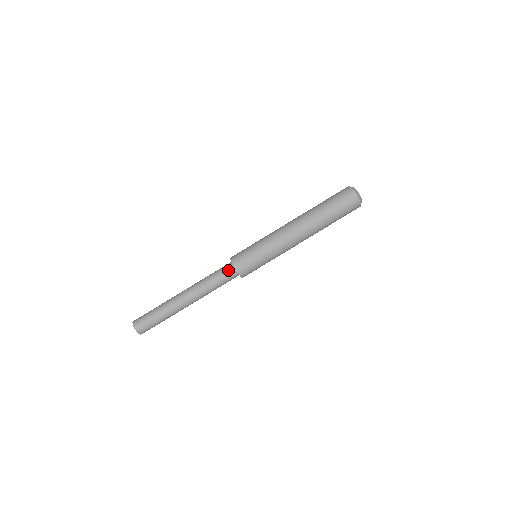
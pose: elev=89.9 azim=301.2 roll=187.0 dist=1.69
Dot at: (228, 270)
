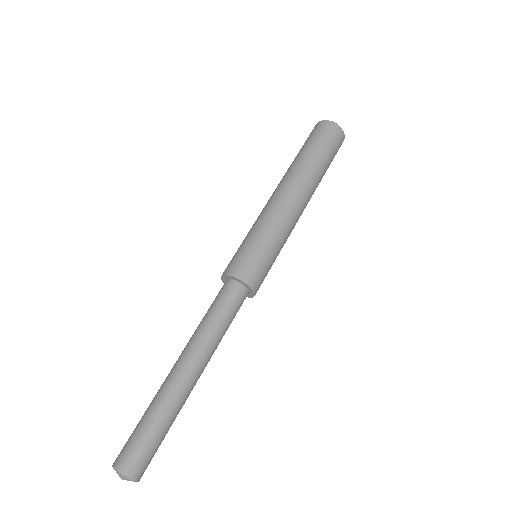
Dot at: (225, 288)
